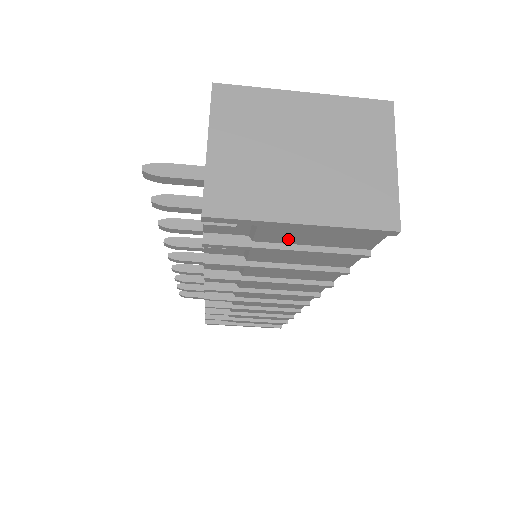
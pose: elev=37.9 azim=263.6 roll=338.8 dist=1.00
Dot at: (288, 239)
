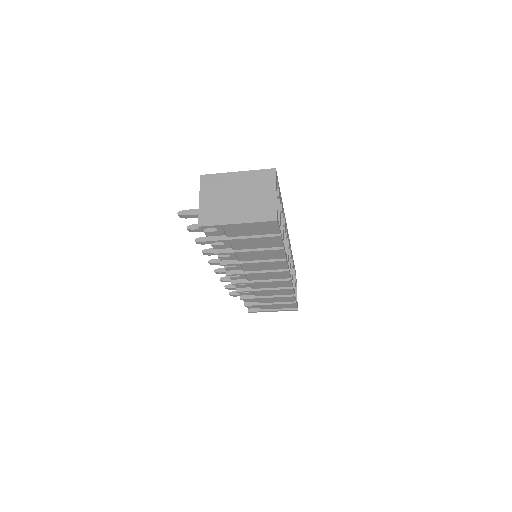
Dot at: (241, 233)
